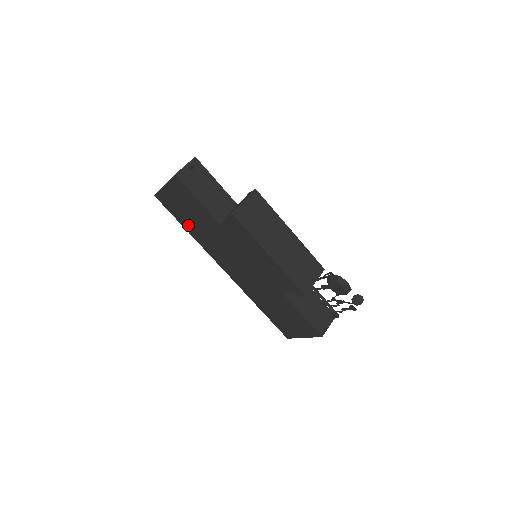
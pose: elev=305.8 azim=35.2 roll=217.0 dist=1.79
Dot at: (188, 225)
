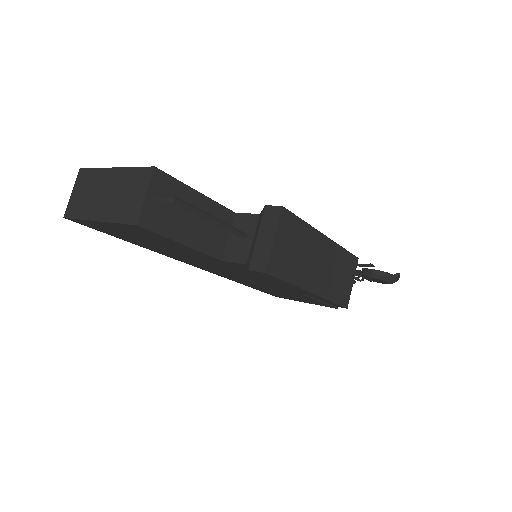
Dot at: (140, 244)
